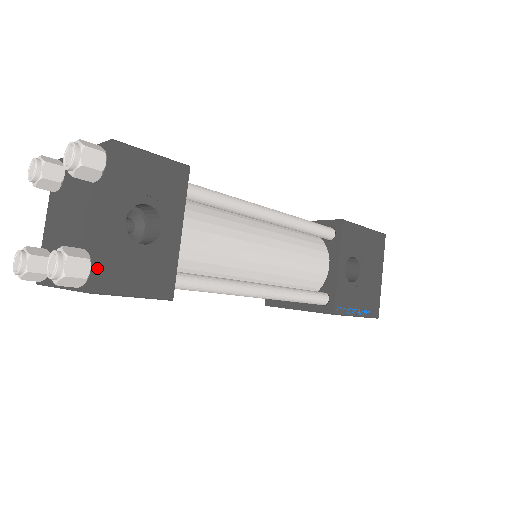
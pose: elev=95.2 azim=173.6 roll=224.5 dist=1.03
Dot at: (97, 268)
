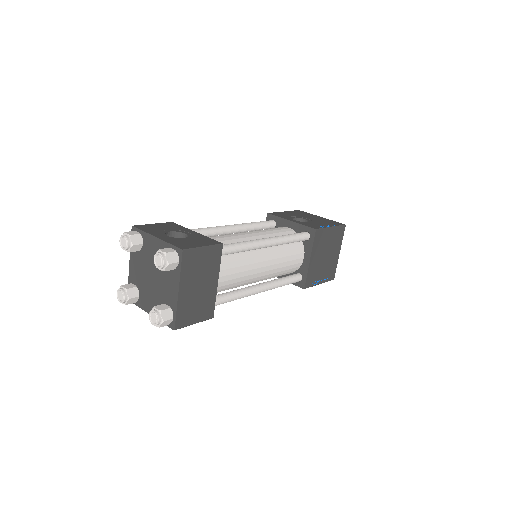
Dot at: (175, 245)
